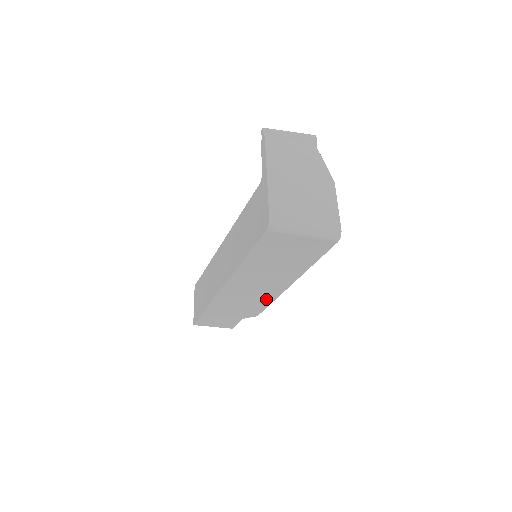
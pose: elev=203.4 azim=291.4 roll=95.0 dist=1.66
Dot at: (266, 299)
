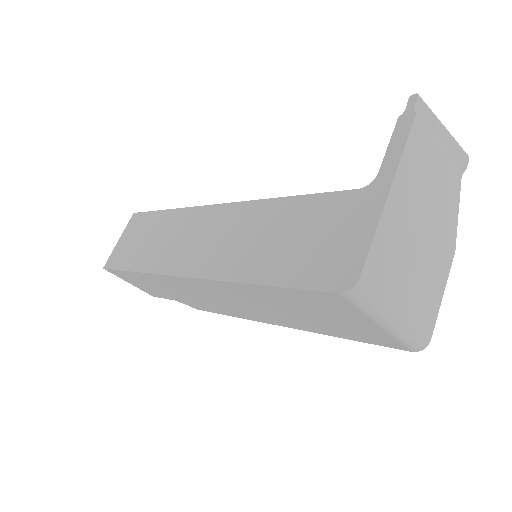
Dot at: (229, 311)
